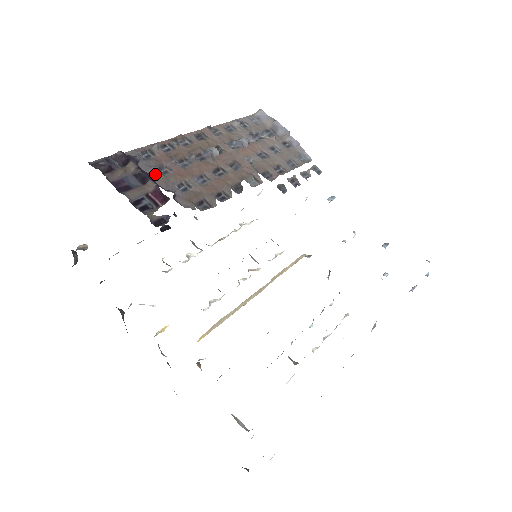
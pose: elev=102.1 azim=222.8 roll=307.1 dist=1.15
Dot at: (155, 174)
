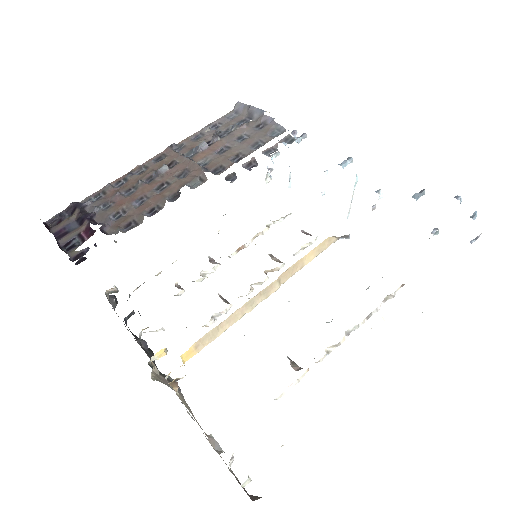
Dot at: (96, 212)
